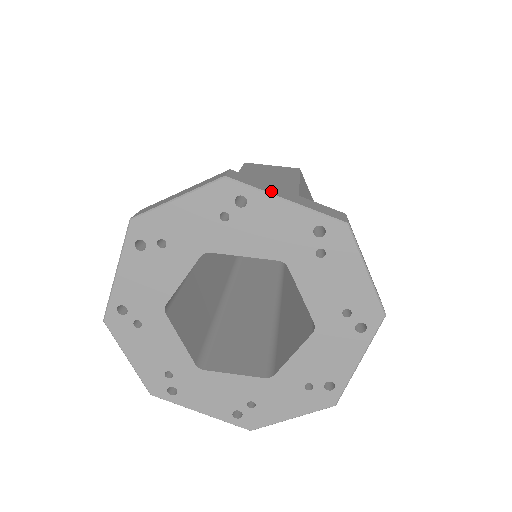
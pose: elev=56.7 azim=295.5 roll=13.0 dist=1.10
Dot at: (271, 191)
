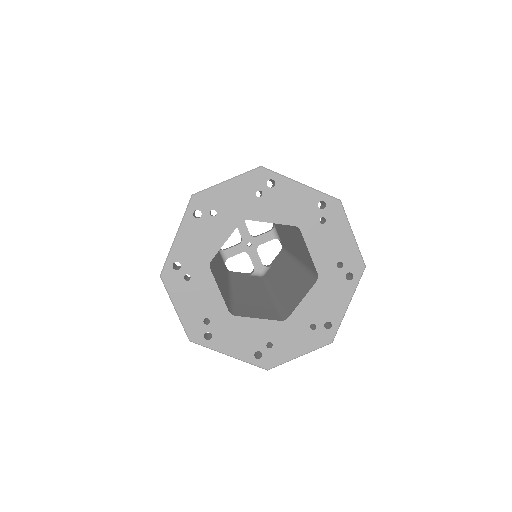
Dot at: (290, 178)
